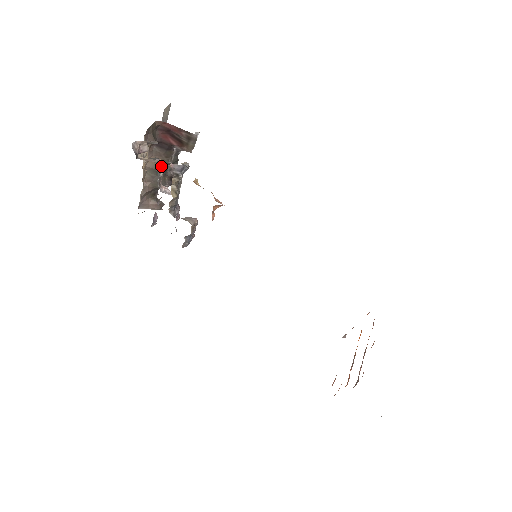
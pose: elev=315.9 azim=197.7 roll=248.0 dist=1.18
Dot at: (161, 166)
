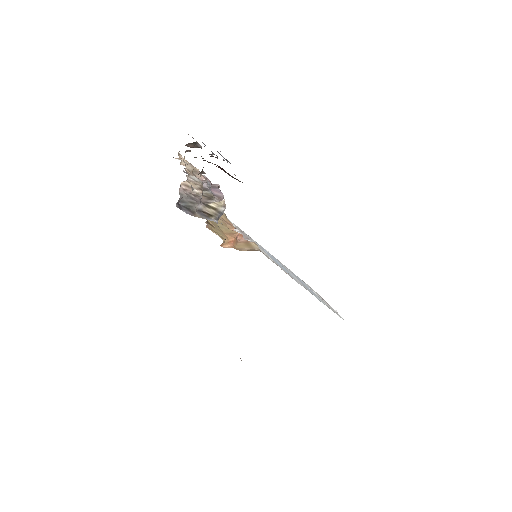
Dot at: (201, 194)
